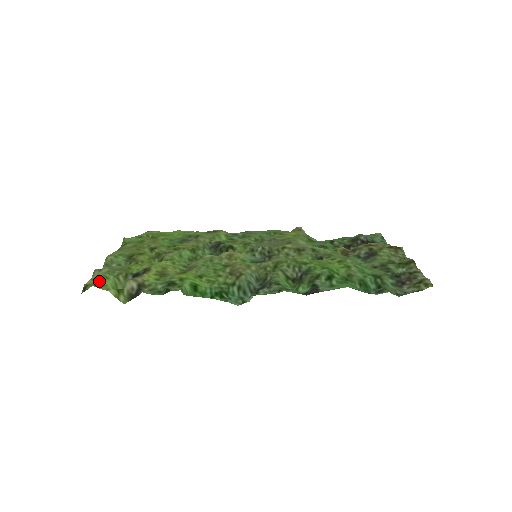
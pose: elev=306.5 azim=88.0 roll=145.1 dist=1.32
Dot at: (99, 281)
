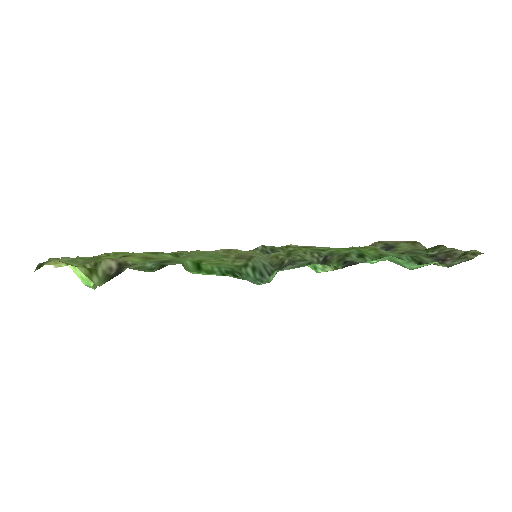
Dot at: (59, 263)
